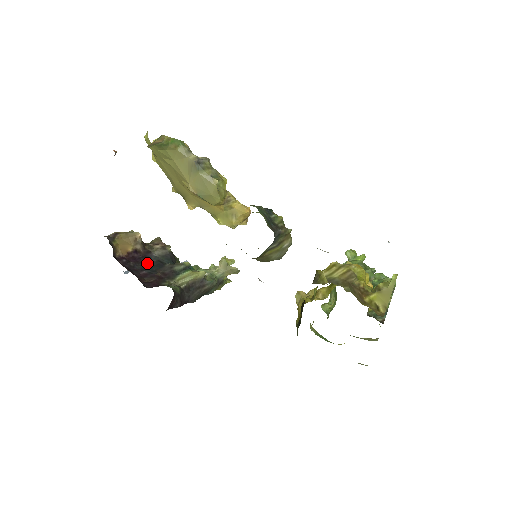
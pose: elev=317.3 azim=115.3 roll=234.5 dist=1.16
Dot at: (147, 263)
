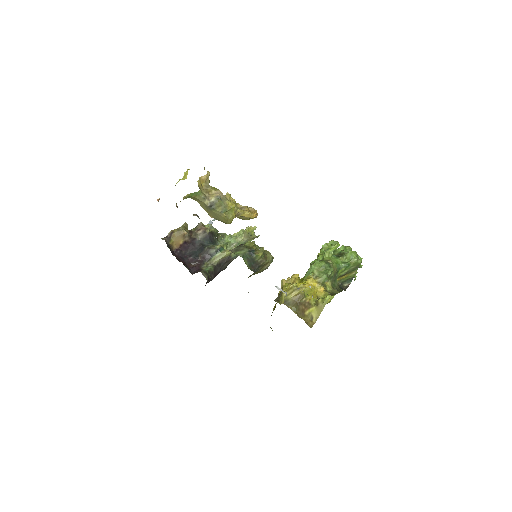
Dot at: (193, 248)
